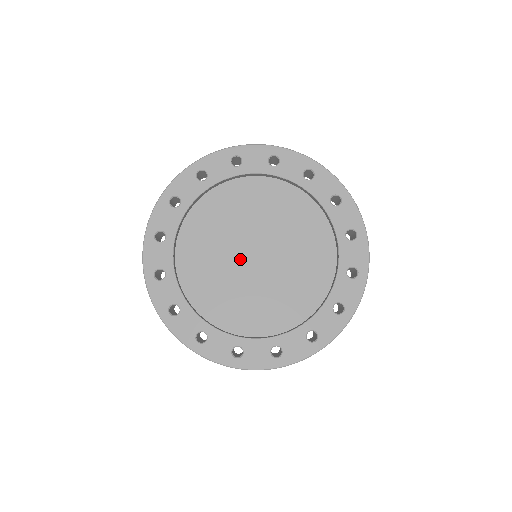
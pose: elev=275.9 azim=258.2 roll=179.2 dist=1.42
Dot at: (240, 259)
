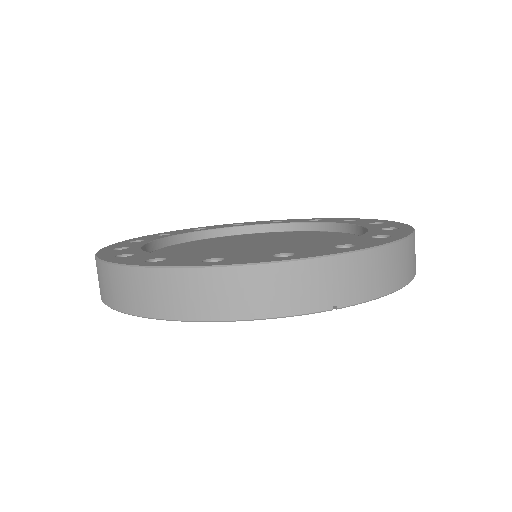
Dot at: (233, 249)
